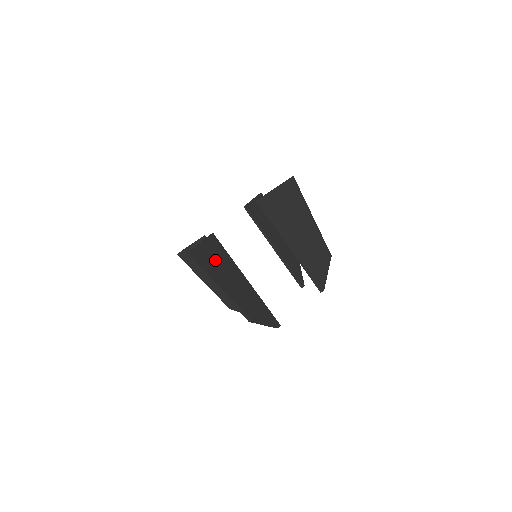
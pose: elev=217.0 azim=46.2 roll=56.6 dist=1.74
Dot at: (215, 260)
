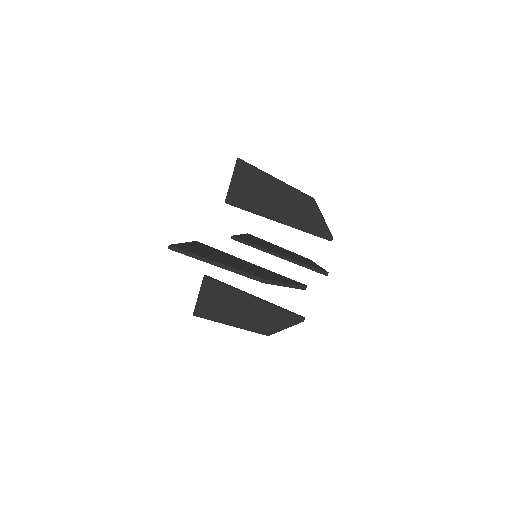
Dot at: (203, 251)
